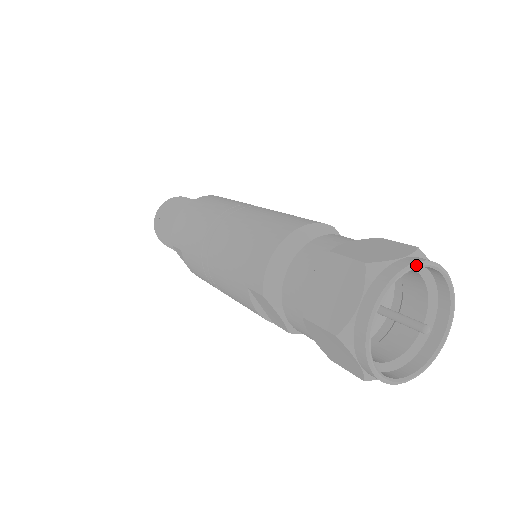
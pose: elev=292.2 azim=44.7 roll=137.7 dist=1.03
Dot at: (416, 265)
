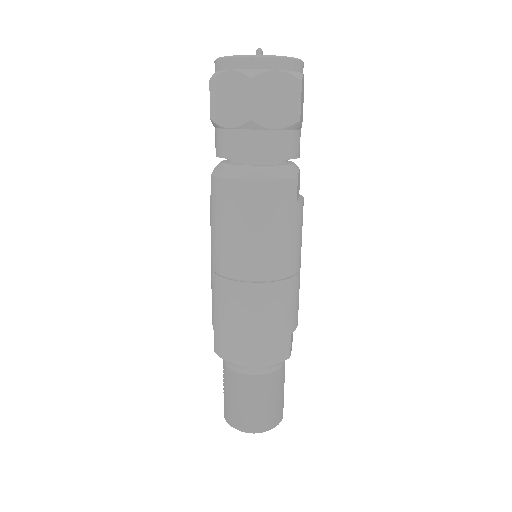
Dot at: occluded
